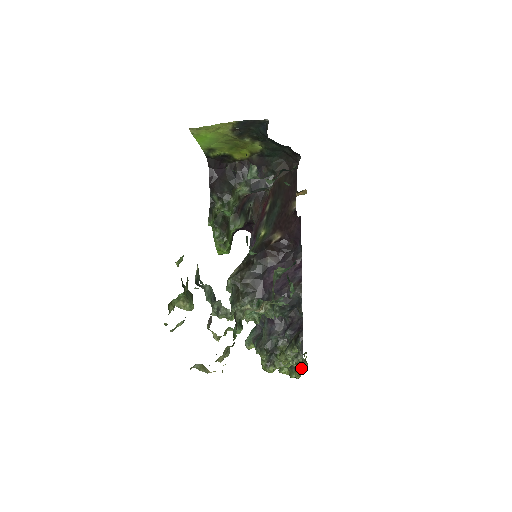
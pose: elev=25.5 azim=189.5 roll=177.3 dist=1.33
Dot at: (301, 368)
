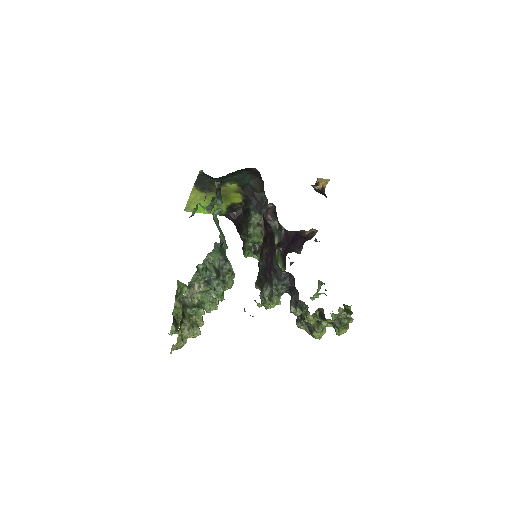
Dot at: (307, 318)
